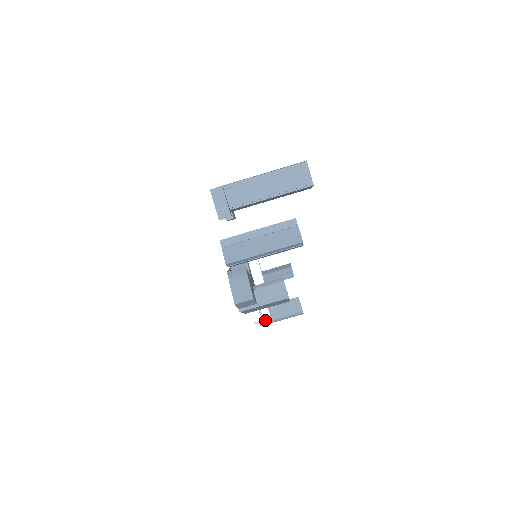
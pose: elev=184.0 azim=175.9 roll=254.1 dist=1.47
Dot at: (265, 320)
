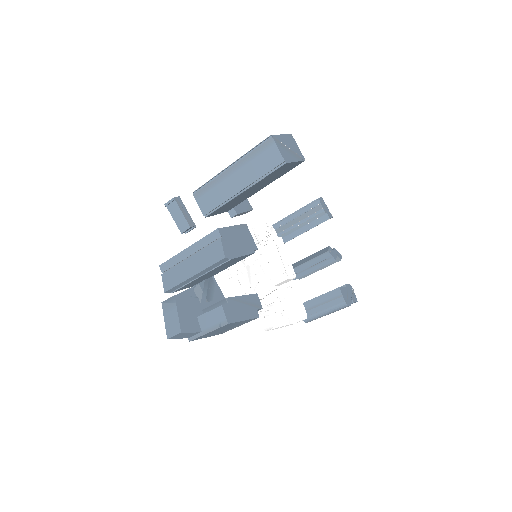
Dot at: (297, 320)
